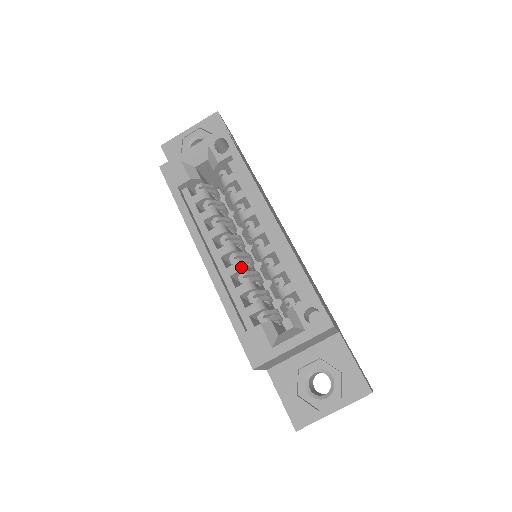
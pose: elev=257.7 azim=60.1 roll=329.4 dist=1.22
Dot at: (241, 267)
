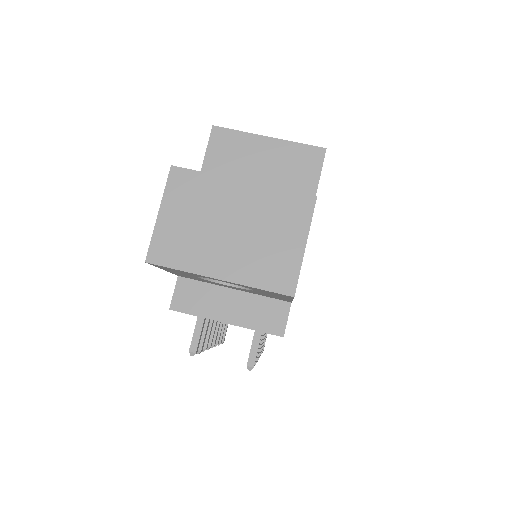
Dot at: occluded
